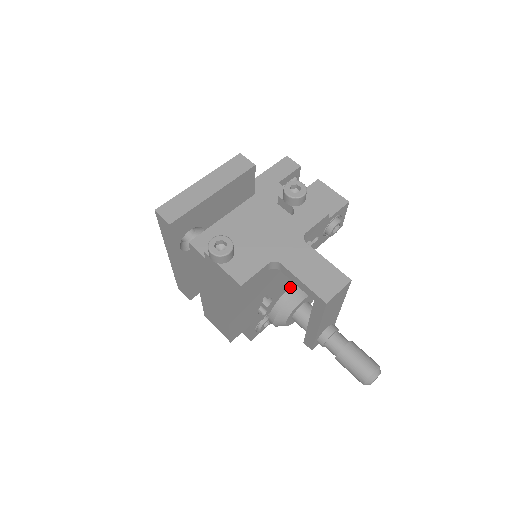
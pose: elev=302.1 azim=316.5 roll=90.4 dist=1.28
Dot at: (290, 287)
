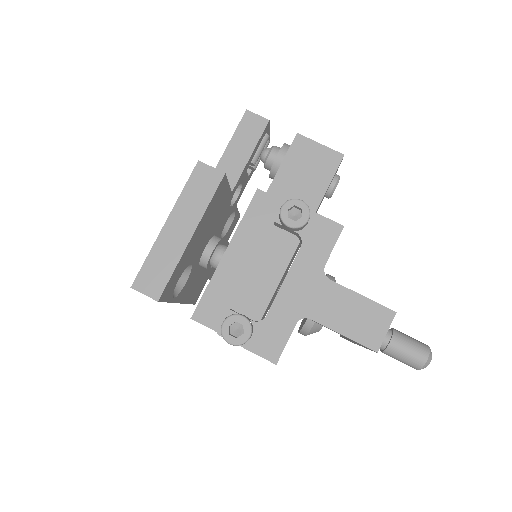
Dot at: occluded
